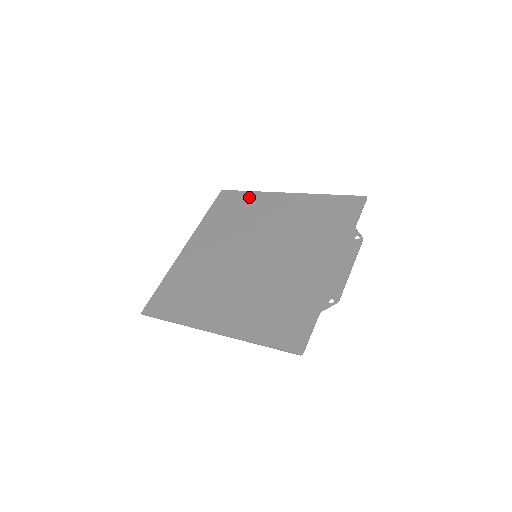
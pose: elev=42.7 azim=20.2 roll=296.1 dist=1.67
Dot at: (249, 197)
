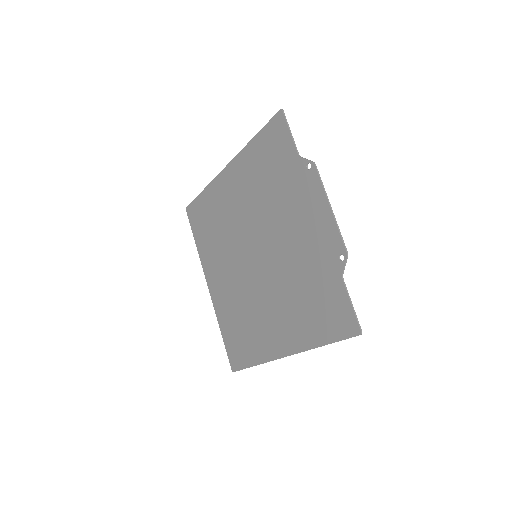
Dot at: (206, 198)
